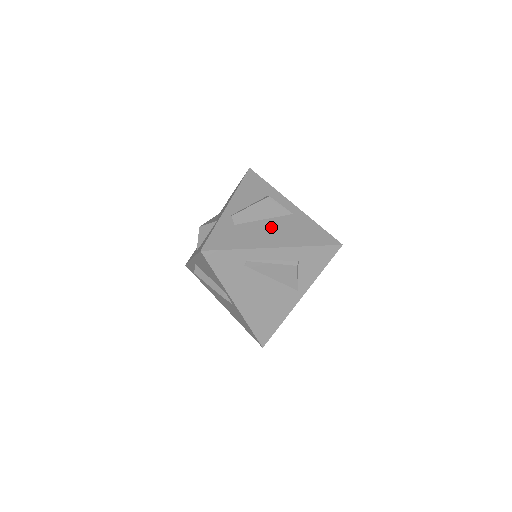
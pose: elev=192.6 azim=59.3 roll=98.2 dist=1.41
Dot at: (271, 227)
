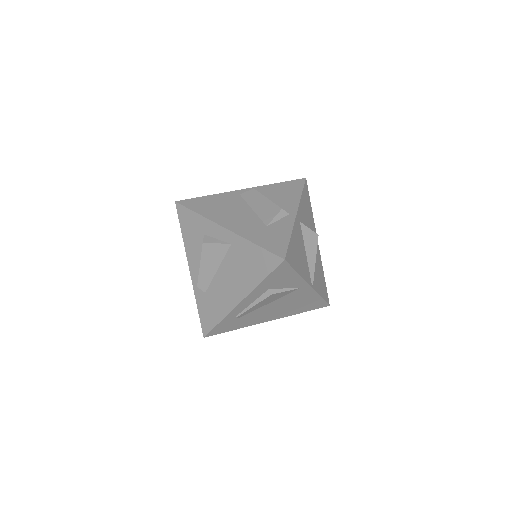
Dot at: (226, 277)
